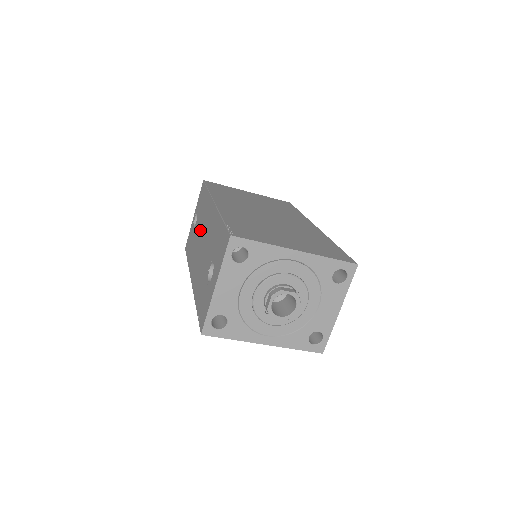
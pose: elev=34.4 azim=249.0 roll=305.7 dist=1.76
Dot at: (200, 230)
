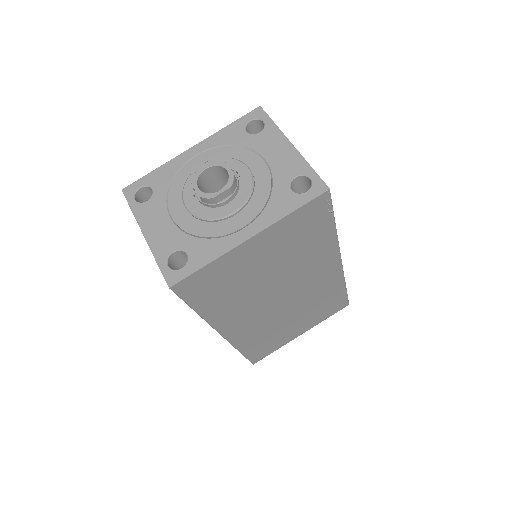
Dot at: occluded
